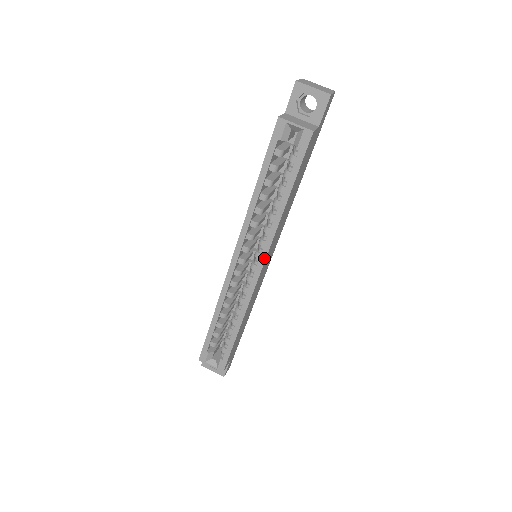
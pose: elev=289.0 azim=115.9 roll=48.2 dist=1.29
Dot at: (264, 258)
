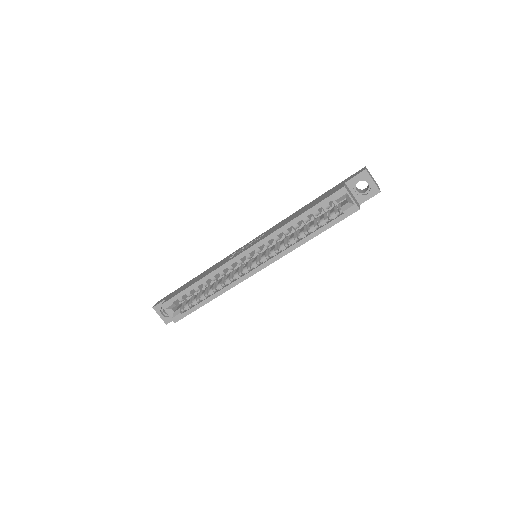
Dot at: (268, 264)
